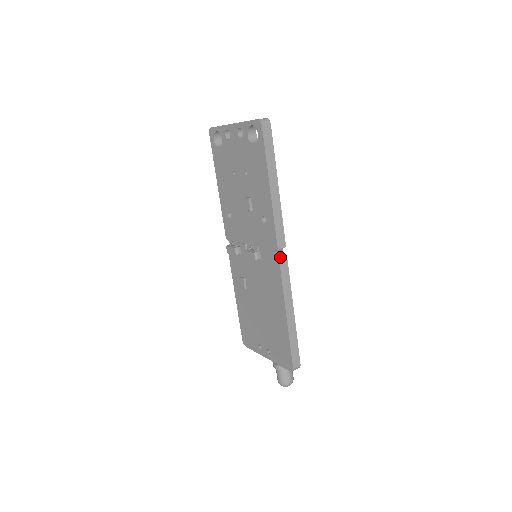
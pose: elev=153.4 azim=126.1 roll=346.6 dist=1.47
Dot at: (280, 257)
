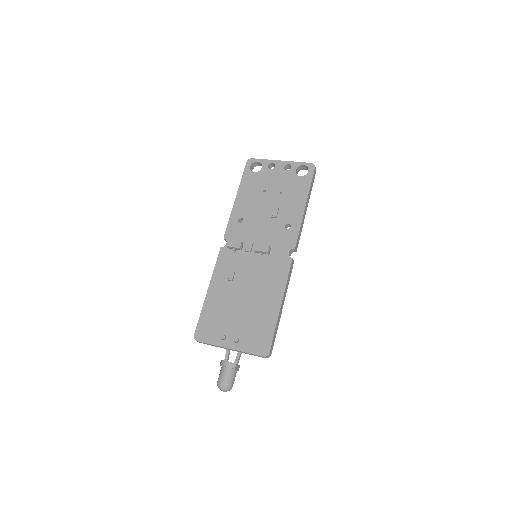
Dot at: occluded
